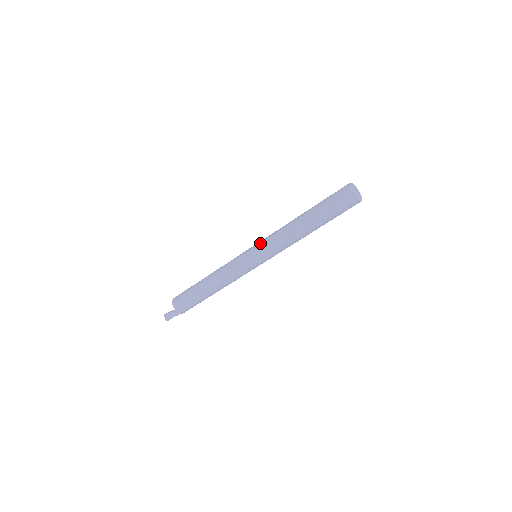
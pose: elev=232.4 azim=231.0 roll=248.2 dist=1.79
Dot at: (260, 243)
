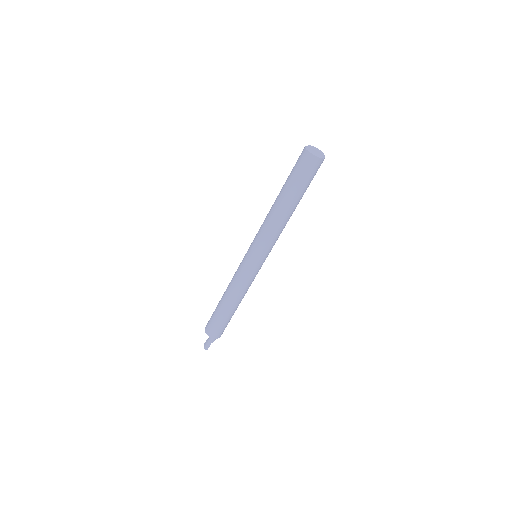
Dot at: occluded
